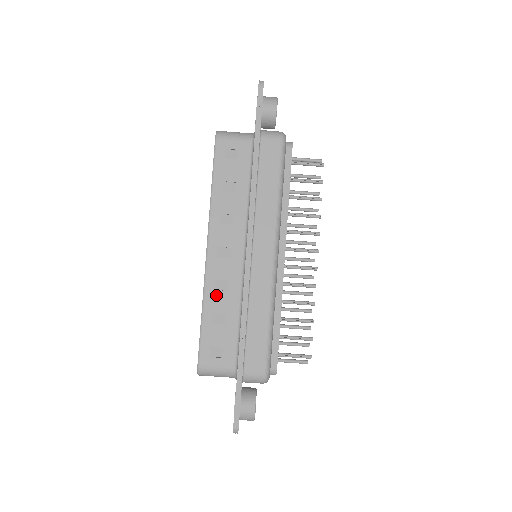
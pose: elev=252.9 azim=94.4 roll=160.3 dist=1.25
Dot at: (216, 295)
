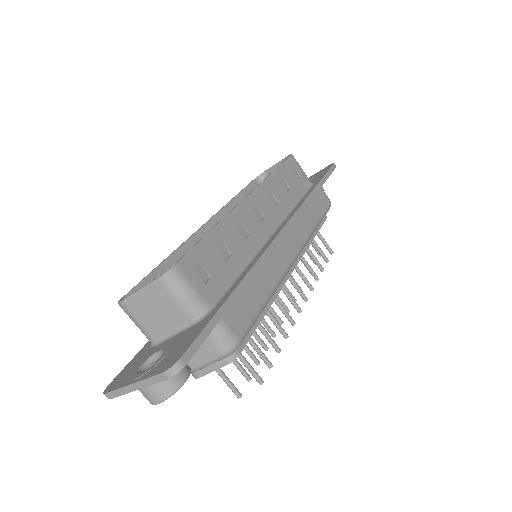
Dot at: (234, 231)
